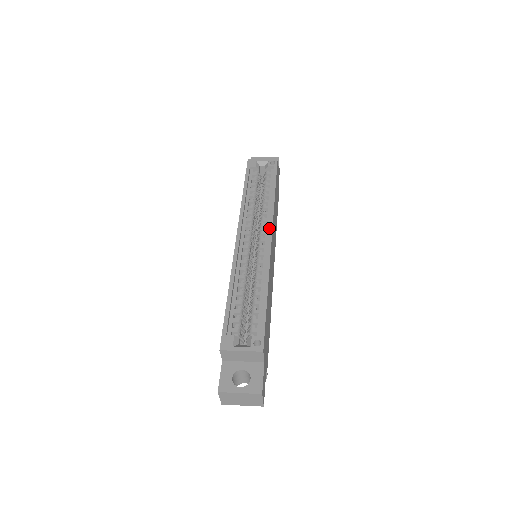
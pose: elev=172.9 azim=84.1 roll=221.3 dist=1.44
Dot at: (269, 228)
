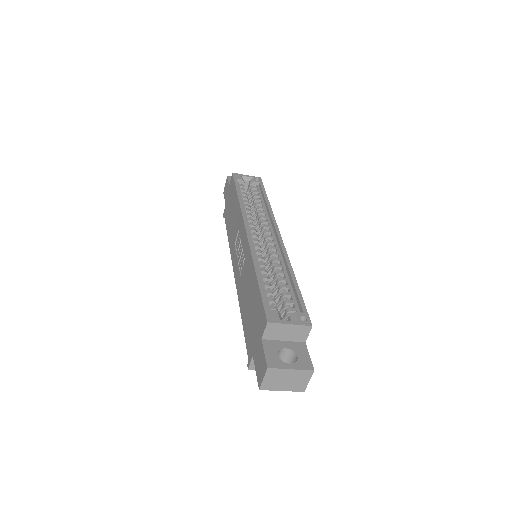
Dot at: (275, 227)
